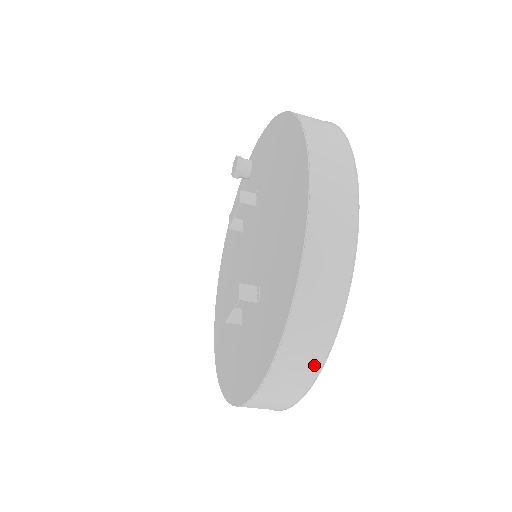
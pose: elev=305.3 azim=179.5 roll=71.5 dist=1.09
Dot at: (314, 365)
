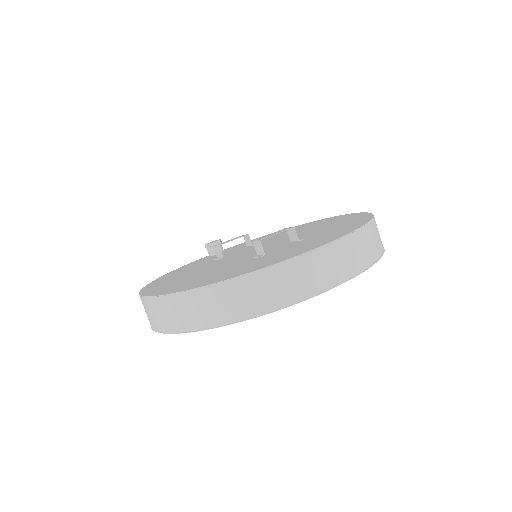
Dot at: (372, 257)
